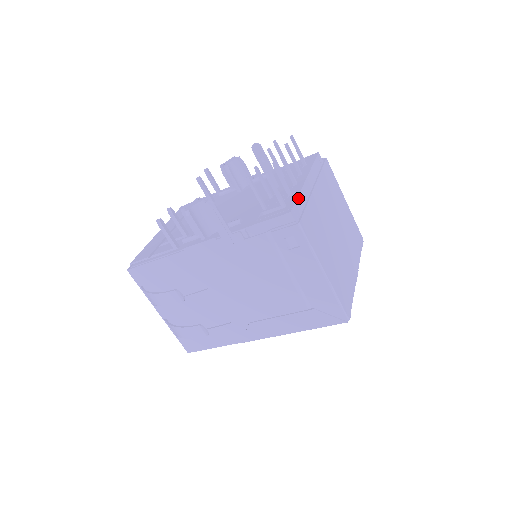
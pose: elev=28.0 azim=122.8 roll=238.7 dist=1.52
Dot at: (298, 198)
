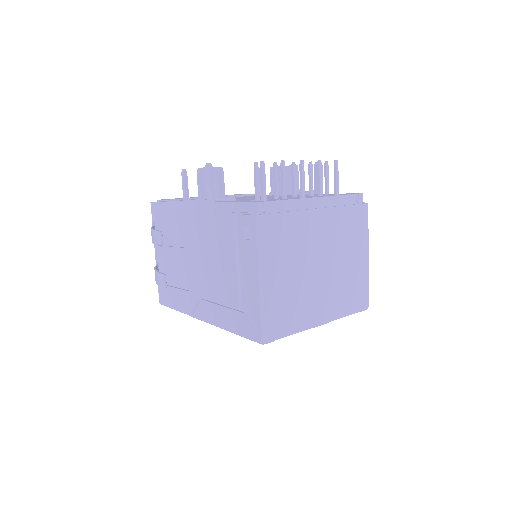
Dot at: (283, 201)
